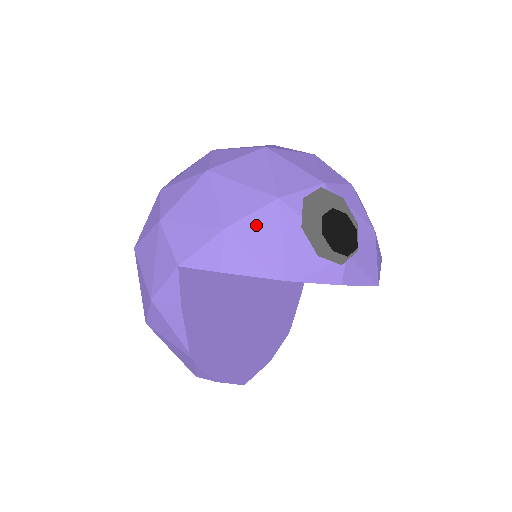
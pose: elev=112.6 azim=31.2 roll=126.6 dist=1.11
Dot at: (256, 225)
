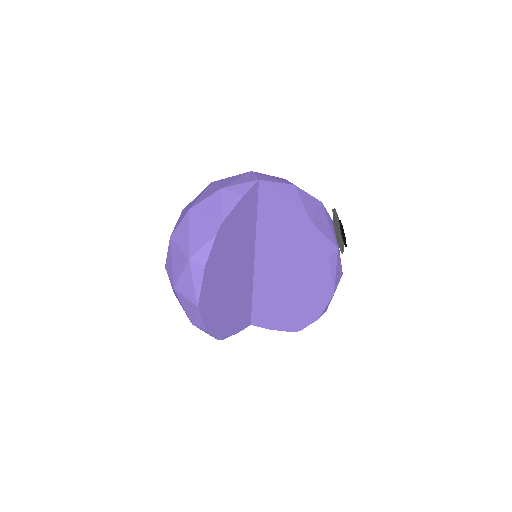
Dot at: (308, 197)
